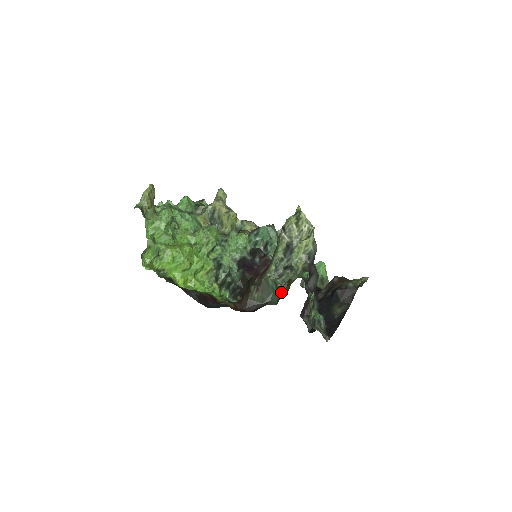
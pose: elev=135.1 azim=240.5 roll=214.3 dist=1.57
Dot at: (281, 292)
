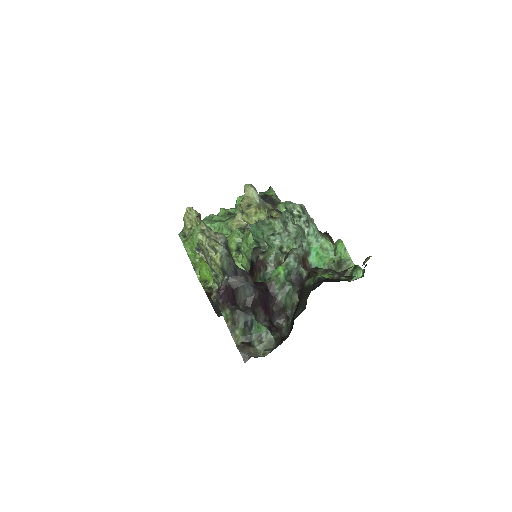
Dot at: occluded
